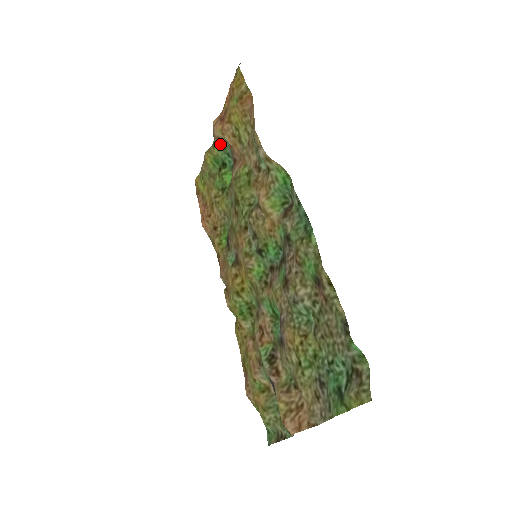
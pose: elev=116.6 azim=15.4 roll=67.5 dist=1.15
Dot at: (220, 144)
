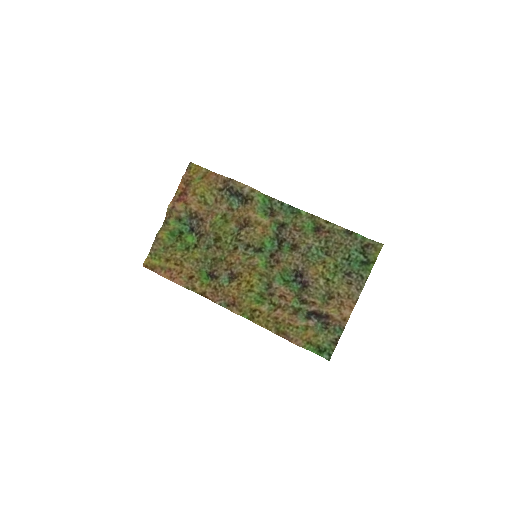
Dot at: (178, 218)
